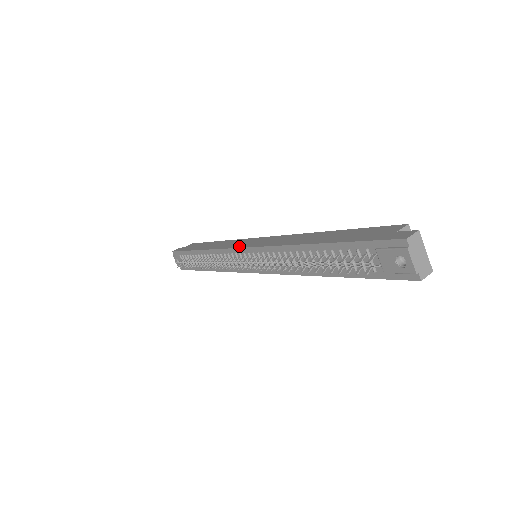
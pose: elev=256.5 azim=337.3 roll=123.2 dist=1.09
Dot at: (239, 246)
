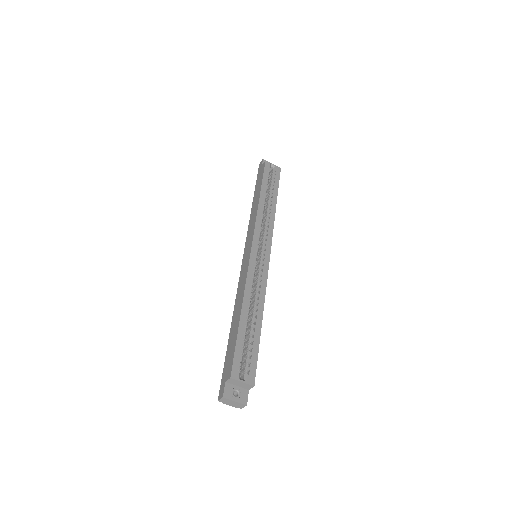
Dot at: (245, 248)
